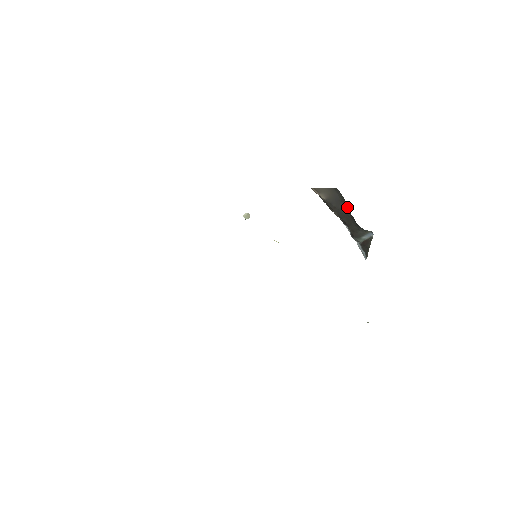
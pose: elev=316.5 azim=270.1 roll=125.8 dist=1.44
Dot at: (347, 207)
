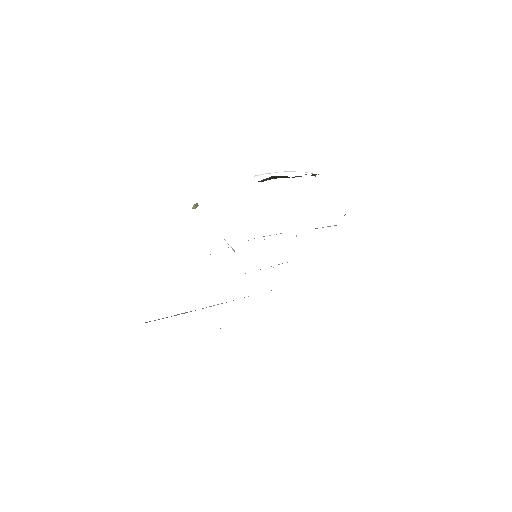
Dot at: occluded
